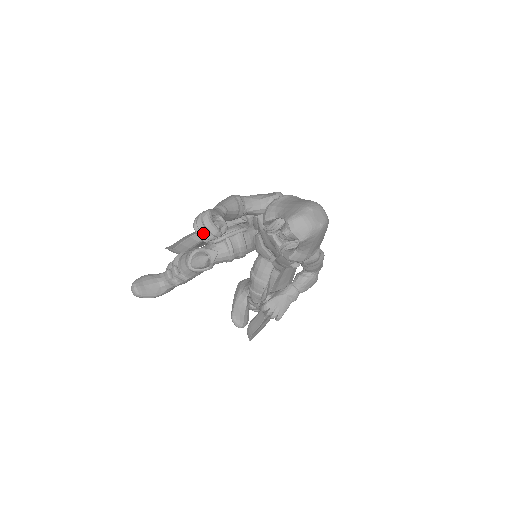
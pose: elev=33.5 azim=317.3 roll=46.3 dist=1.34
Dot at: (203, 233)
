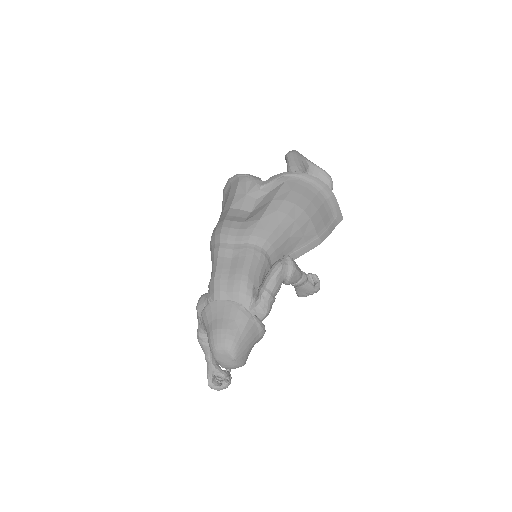
Dot at: occluded
